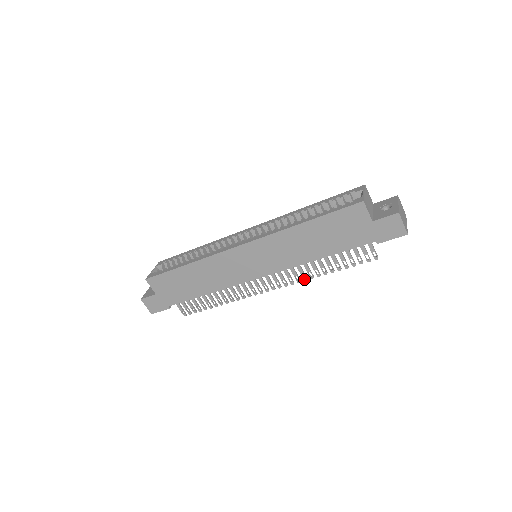
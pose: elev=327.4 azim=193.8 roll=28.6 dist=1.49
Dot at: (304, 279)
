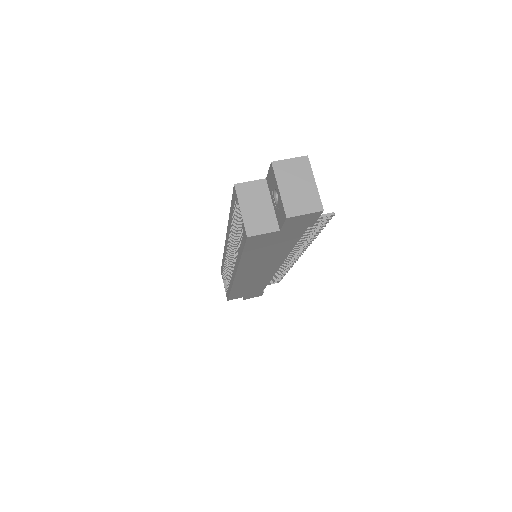
Dot at: (307, 246)
